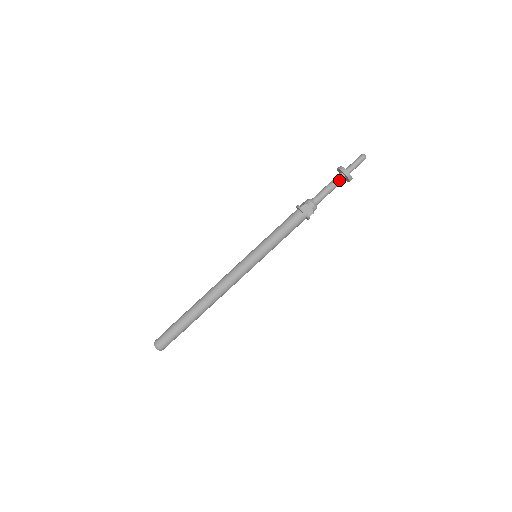
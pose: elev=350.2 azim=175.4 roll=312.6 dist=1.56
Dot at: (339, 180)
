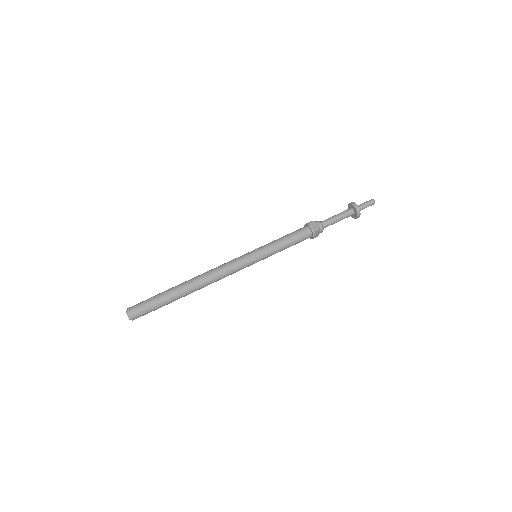
Dot at: (347, 211)
